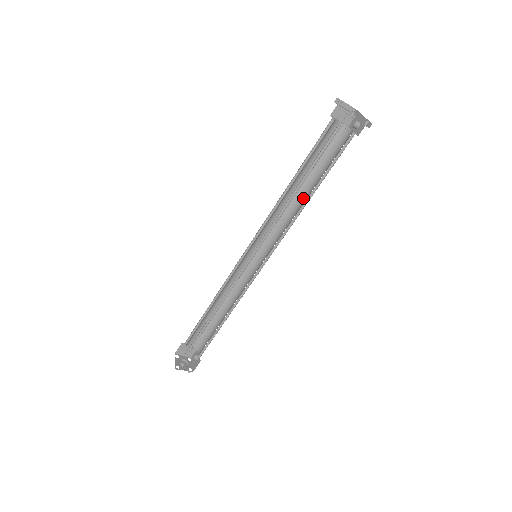
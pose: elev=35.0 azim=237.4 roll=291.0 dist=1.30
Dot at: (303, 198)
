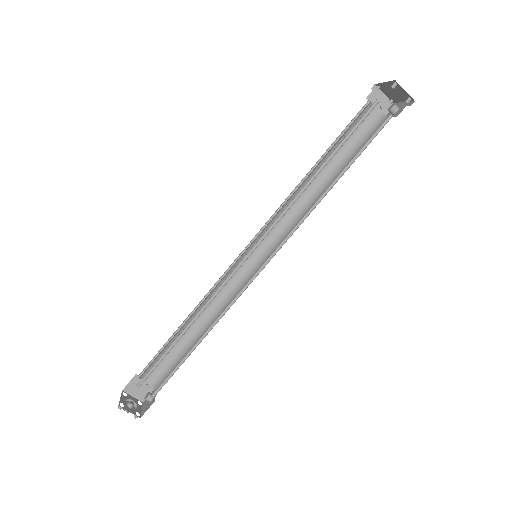
Dot at: (323, 190)
